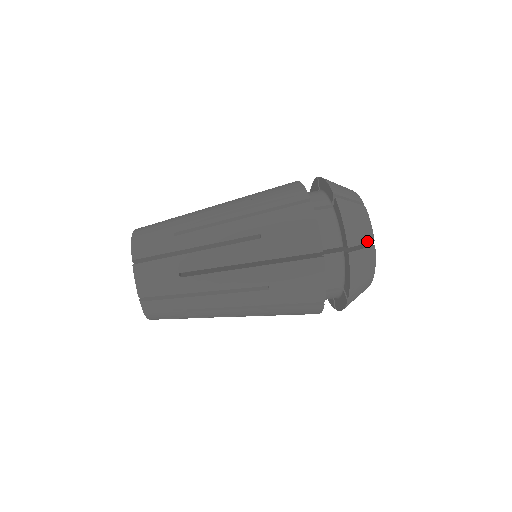
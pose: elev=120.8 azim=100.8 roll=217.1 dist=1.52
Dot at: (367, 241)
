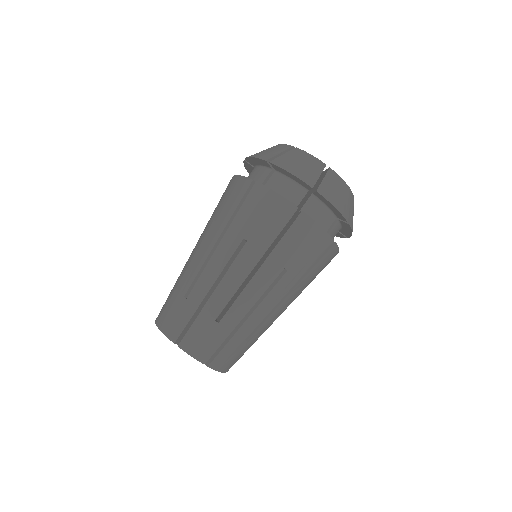
Dot at: (321, 170)
